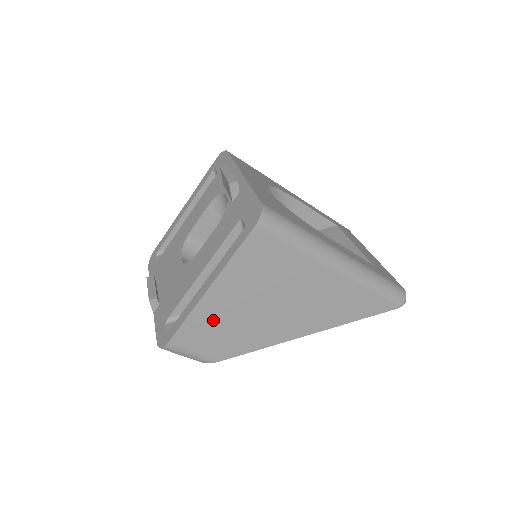
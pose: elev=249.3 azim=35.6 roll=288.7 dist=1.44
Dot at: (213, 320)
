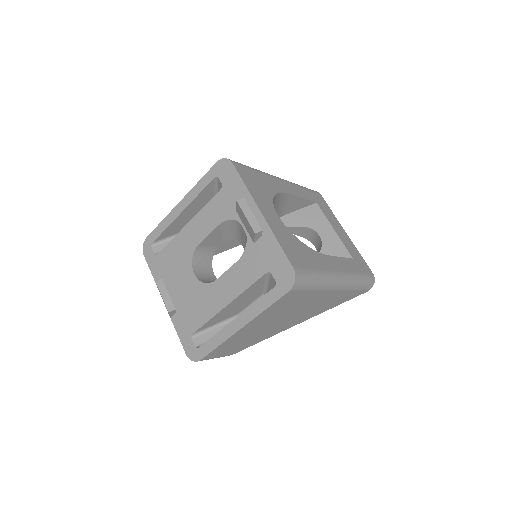
Dot at: (238, 340)
